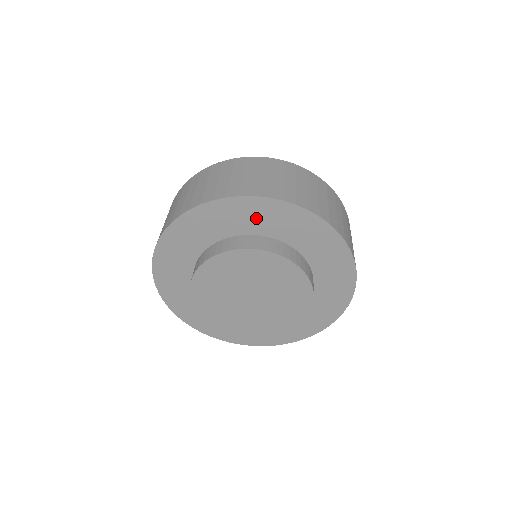
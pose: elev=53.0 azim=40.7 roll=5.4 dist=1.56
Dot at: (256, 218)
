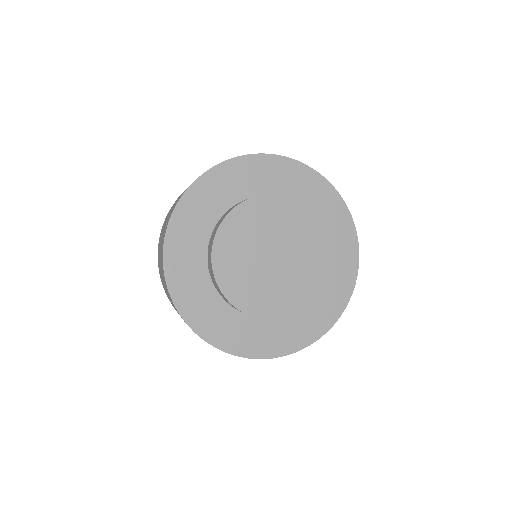
Dot at: (299, 186)
